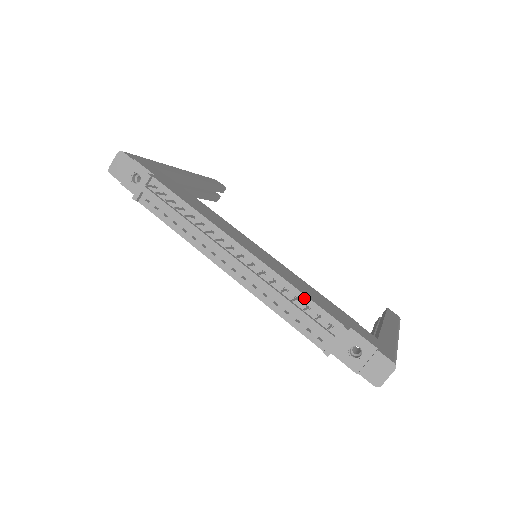
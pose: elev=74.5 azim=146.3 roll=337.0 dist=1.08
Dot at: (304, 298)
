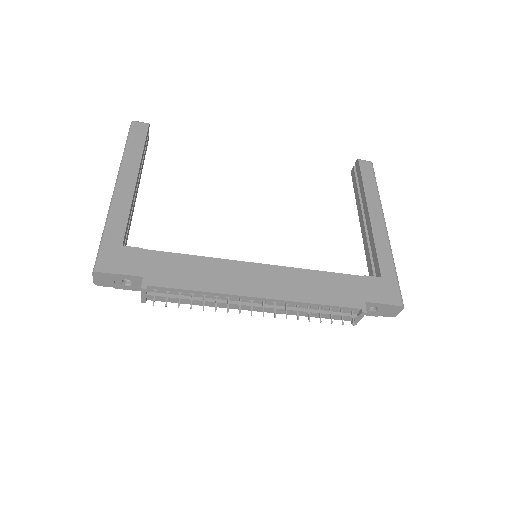
Dot at: (325, 306)
